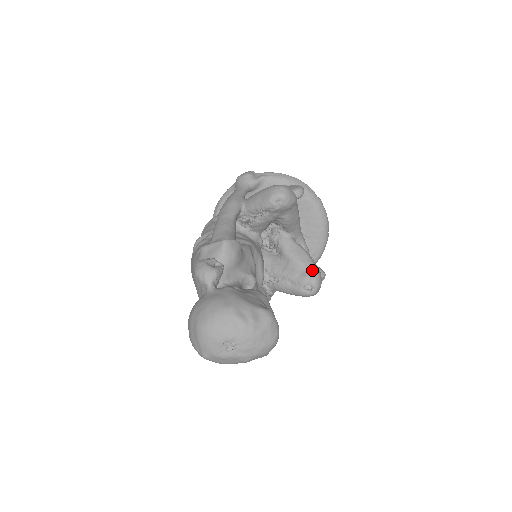
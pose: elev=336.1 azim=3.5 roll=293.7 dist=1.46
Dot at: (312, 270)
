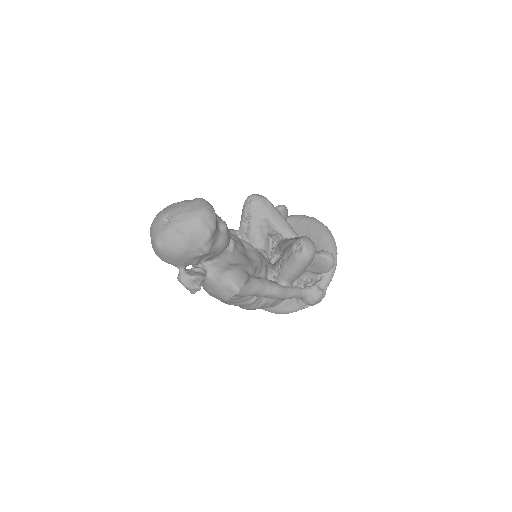
Dot at: (299, 237)
